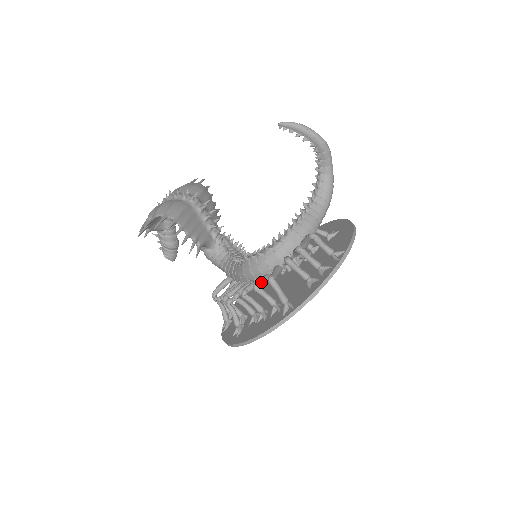
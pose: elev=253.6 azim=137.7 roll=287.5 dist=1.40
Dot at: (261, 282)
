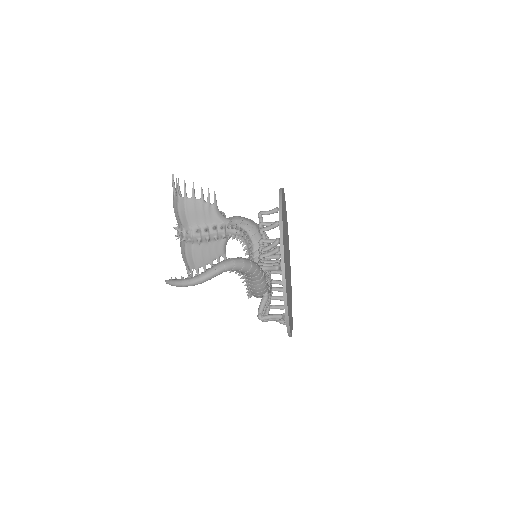
Dot at: occluded
